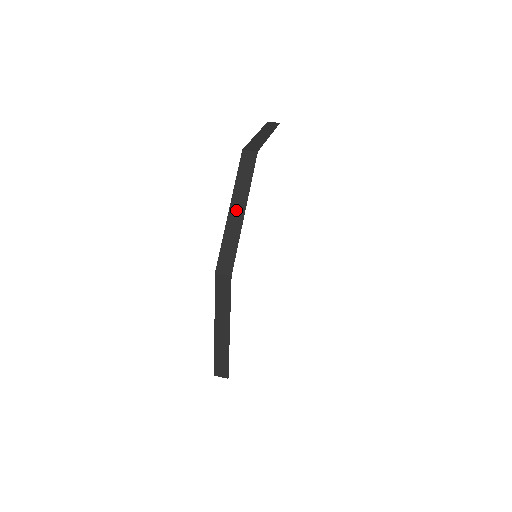
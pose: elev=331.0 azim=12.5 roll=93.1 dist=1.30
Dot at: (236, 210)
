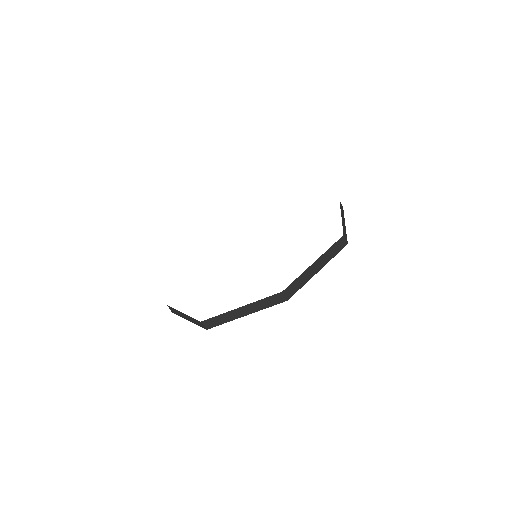
Dot at: (316, 266)
